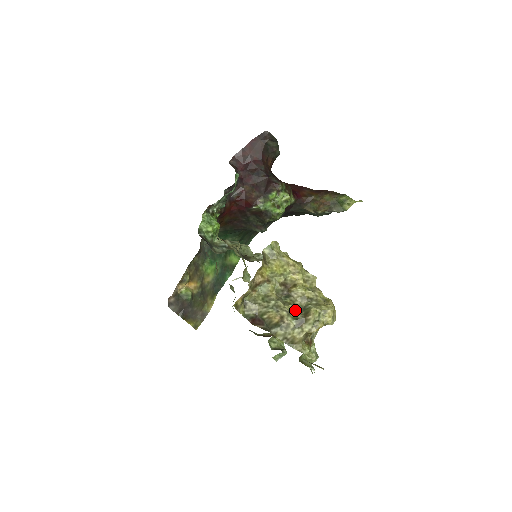
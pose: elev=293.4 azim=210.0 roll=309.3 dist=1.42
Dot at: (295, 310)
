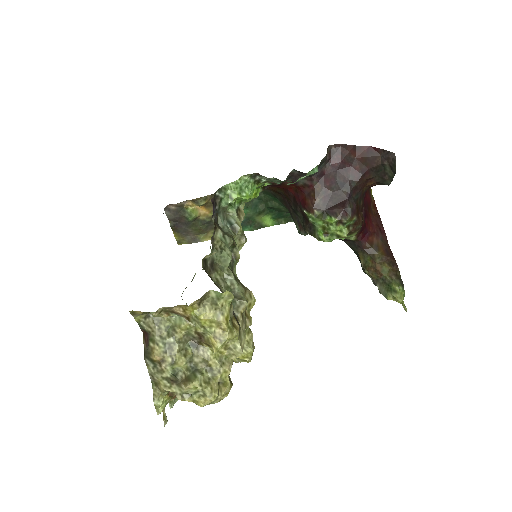
Dot at: (185, 364)
